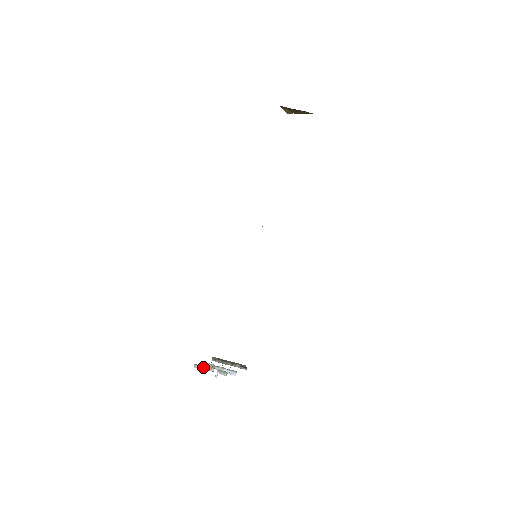
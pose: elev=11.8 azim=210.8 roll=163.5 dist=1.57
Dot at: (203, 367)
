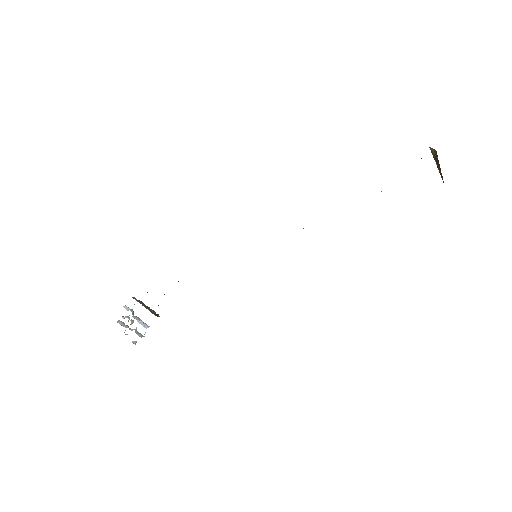
Dot at: (126, 325)
